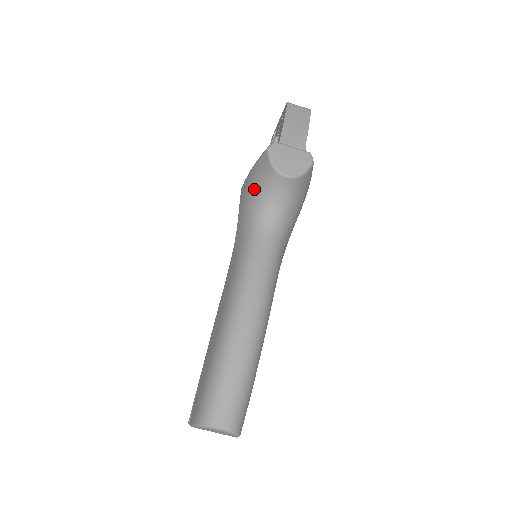
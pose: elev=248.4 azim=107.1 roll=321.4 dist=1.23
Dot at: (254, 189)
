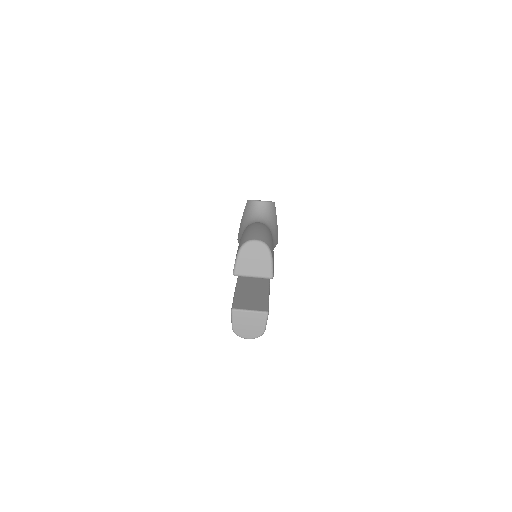
Dot at: (245, 219)
